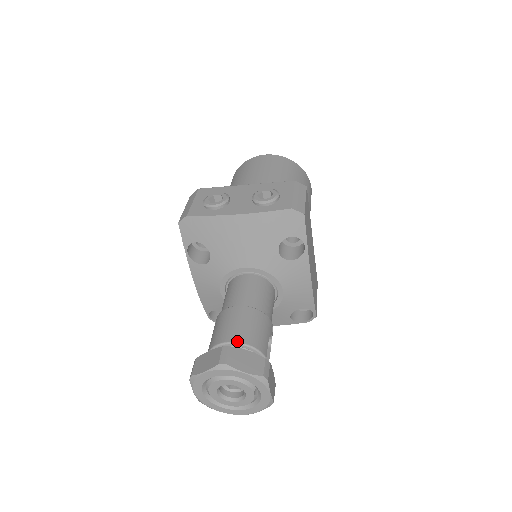
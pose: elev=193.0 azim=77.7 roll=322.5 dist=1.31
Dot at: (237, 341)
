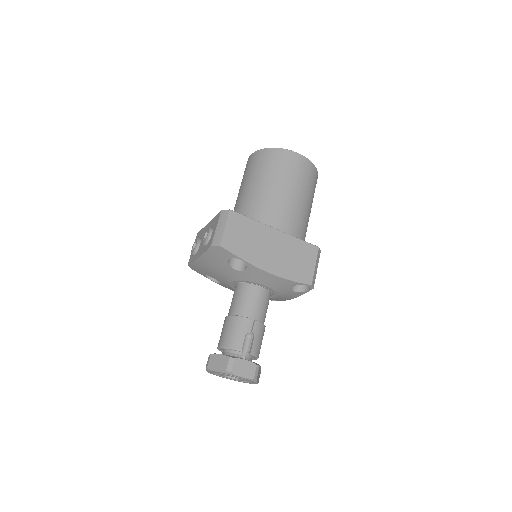
Dot at: (220, 346)
